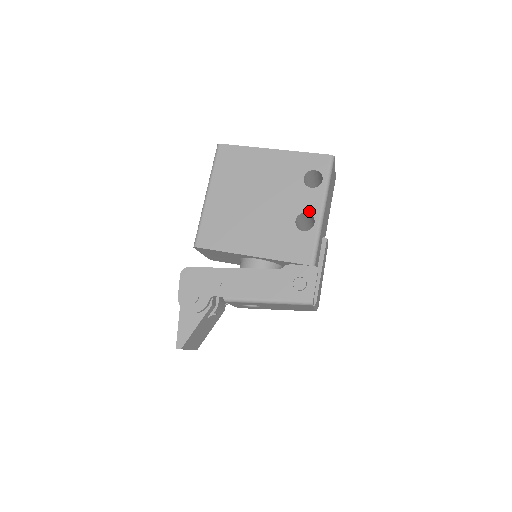
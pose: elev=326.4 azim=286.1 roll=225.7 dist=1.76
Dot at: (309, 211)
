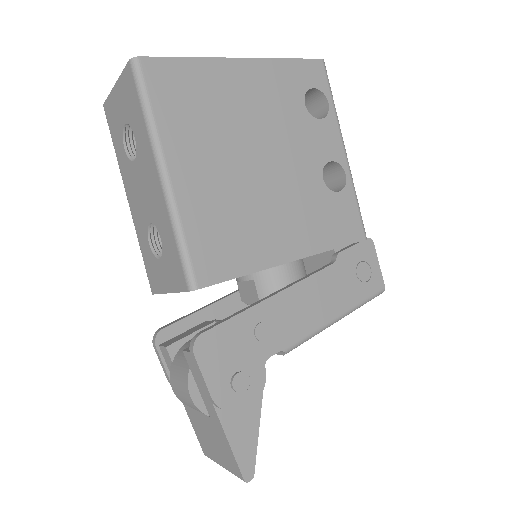
Dot at: (333, 158)
